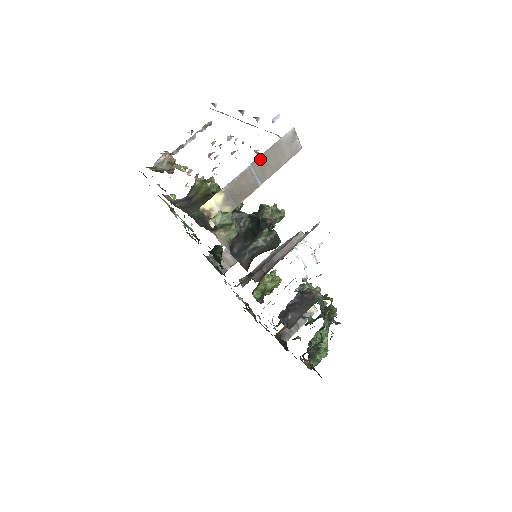
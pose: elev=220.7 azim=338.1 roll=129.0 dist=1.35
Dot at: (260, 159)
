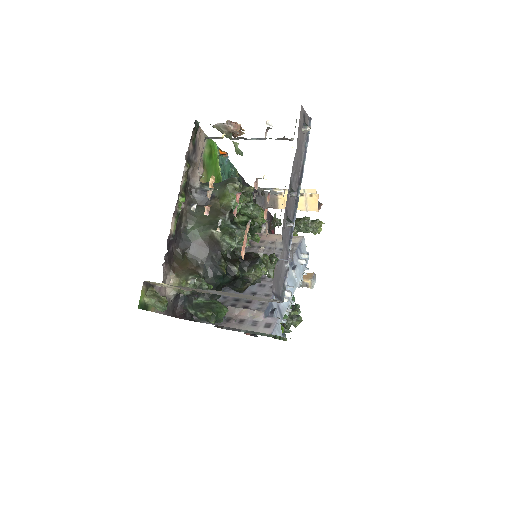
Dot at: (223, 292)
